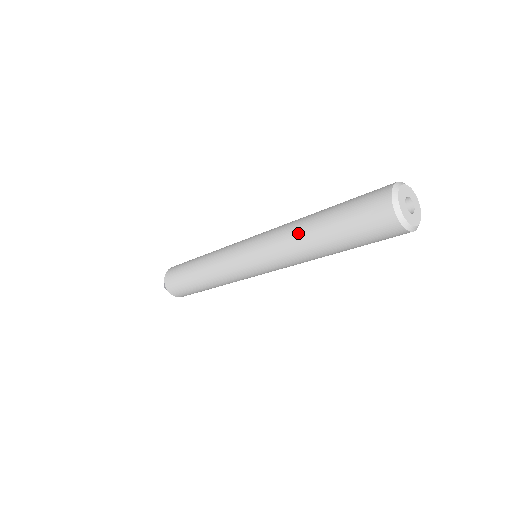
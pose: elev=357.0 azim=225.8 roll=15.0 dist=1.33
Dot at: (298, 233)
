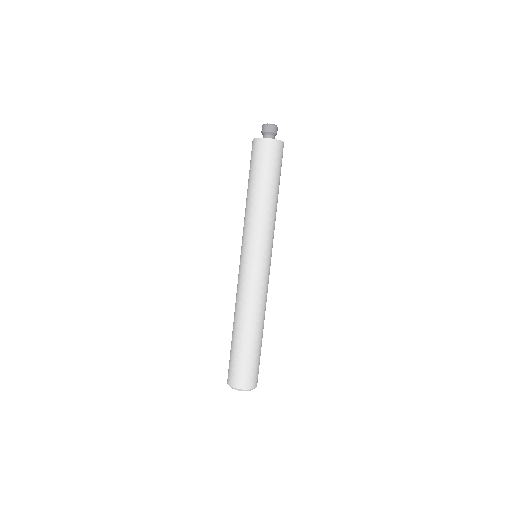
Dot at: (234, 314)
